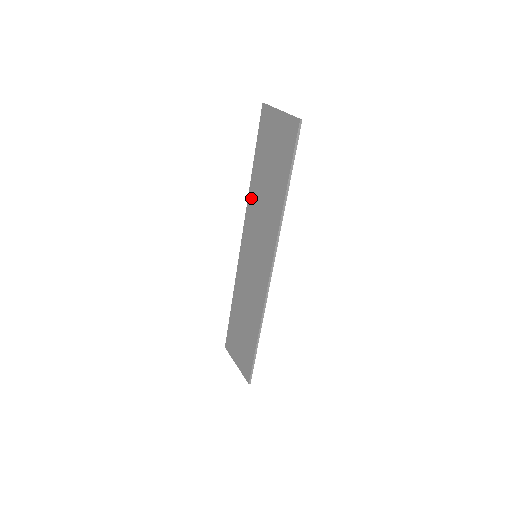
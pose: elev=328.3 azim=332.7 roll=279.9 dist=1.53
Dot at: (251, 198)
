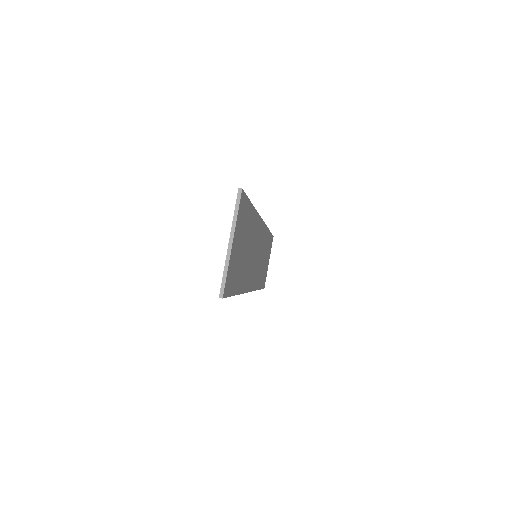
Dot at: occluded
